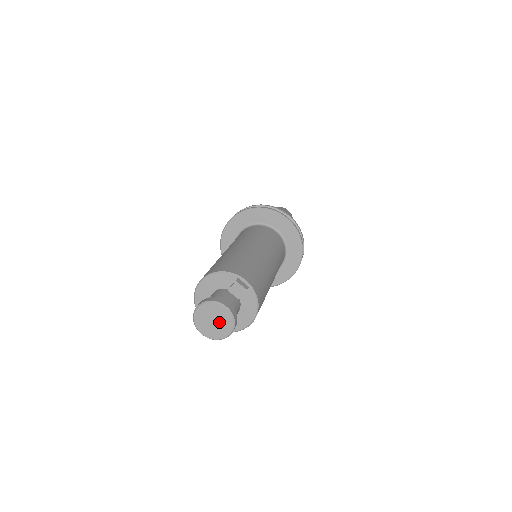
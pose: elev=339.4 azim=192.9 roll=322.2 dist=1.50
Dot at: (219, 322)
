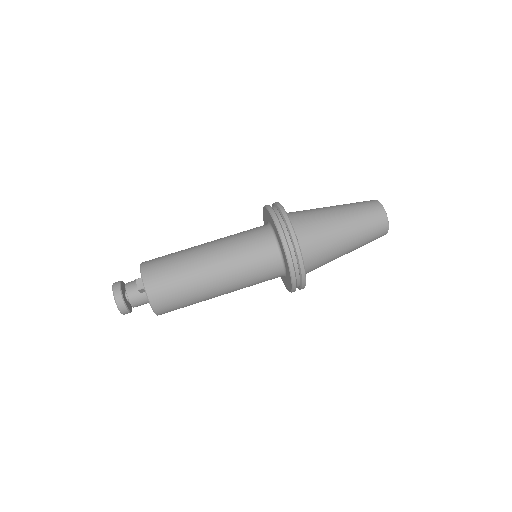
Dot at: occluded
